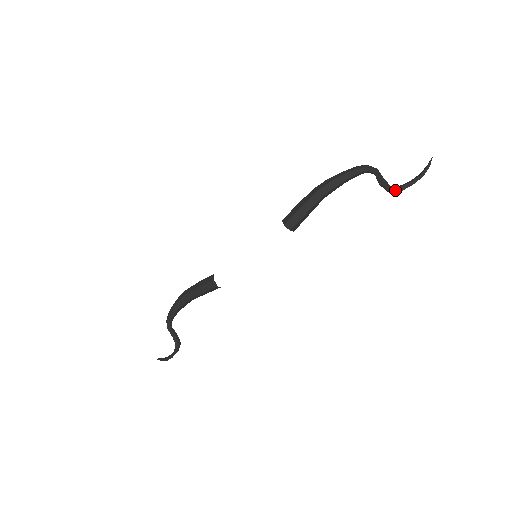
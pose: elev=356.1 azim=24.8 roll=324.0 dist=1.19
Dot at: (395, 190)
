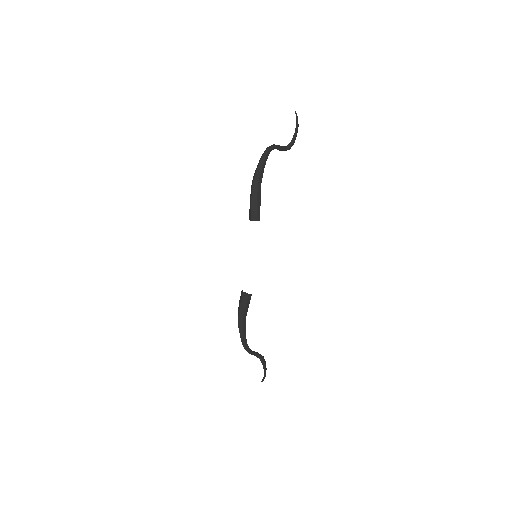
Dot at: (290, 145)
